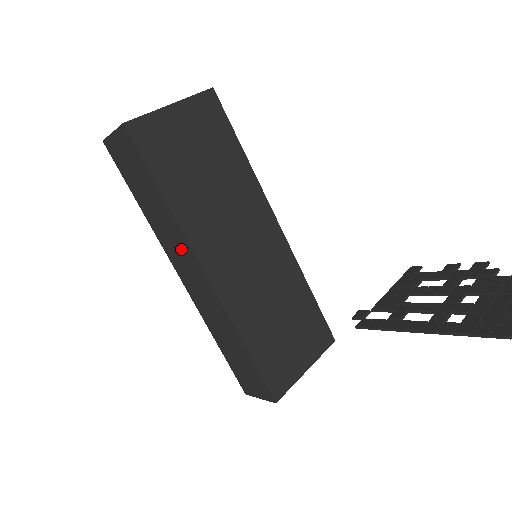
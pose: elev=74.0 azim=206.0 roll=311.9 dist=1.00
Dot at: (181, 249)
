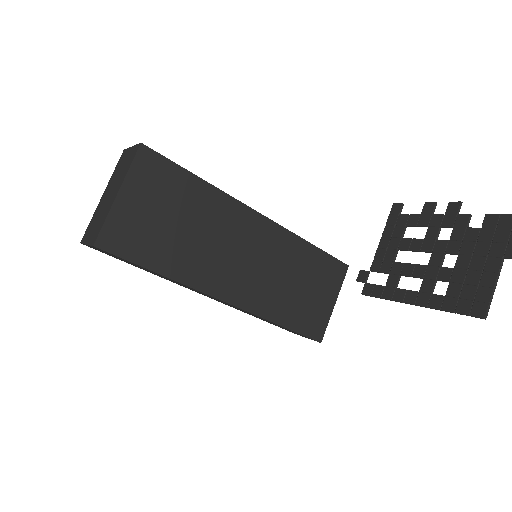
Dot at: (195, 290)
